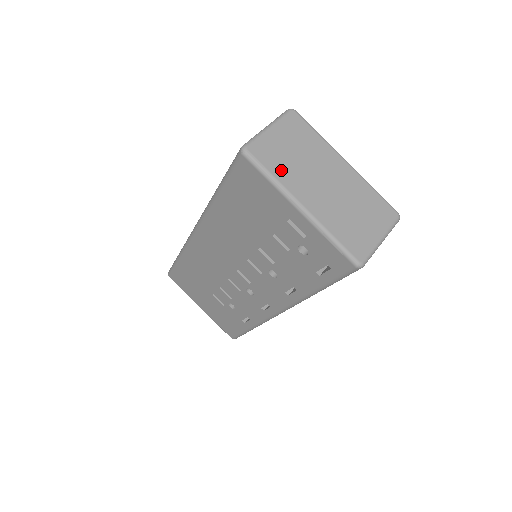
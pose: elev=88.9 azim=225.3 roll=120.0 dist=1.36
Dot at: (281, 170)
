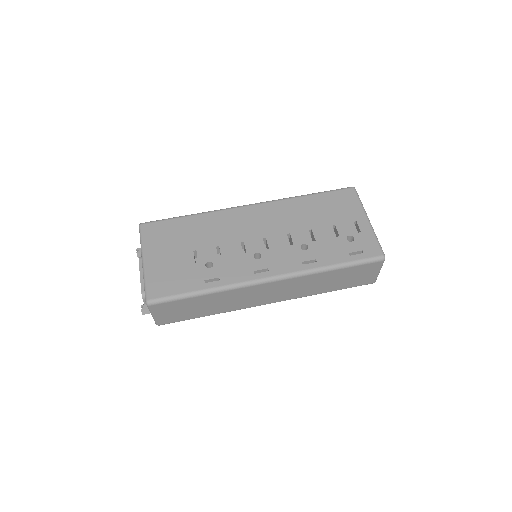
Dot at: occluded
